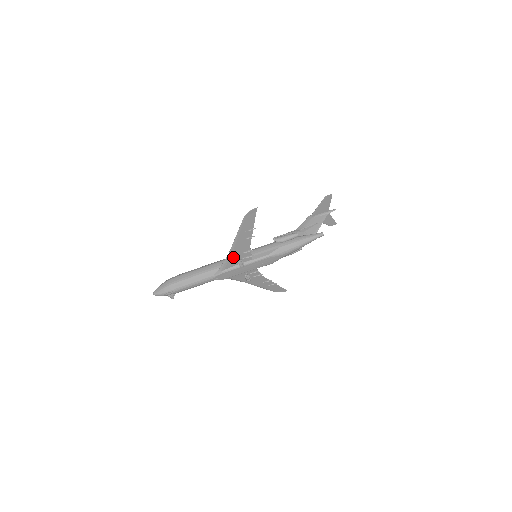
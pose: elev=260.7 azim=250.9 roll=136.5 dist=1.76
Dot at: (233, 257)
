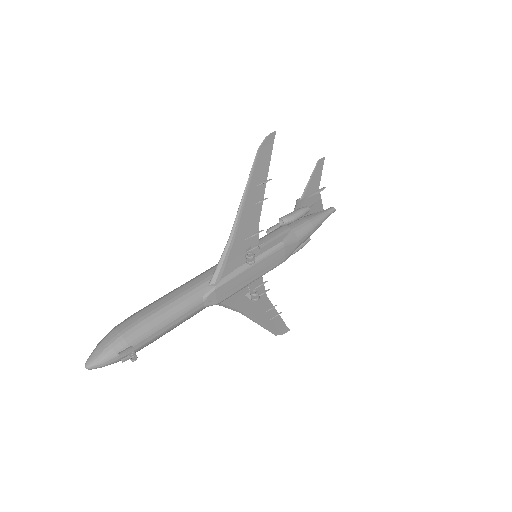
Dot at: (235, 248)
